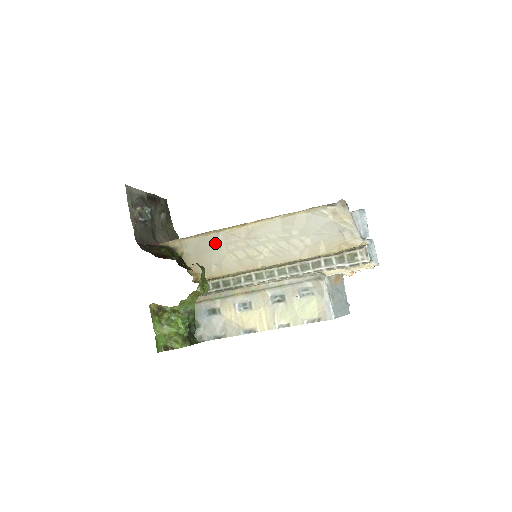
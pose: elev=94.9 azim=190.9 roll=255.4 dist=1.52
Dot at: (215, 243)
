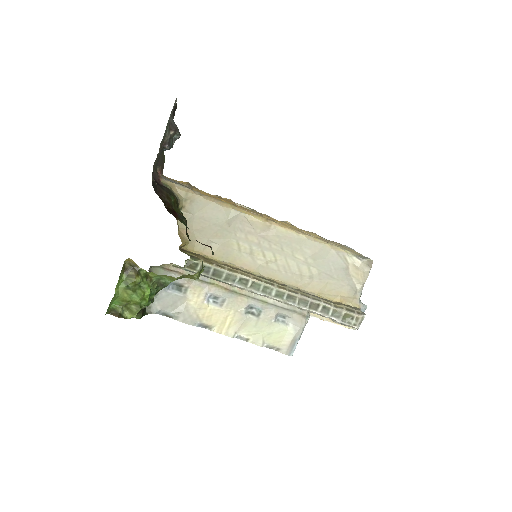
Dot at: (227, 220)
